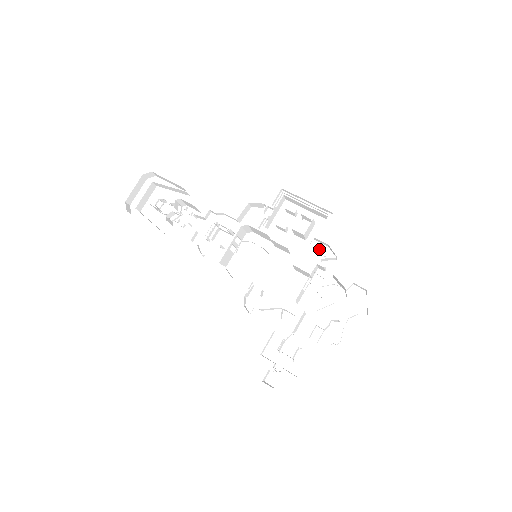
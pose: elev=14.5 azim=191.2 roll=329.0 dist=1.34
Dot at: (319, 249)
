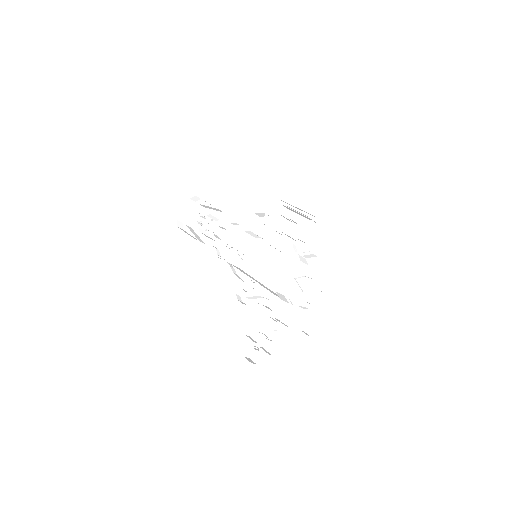
Dot at: (301, 247)
